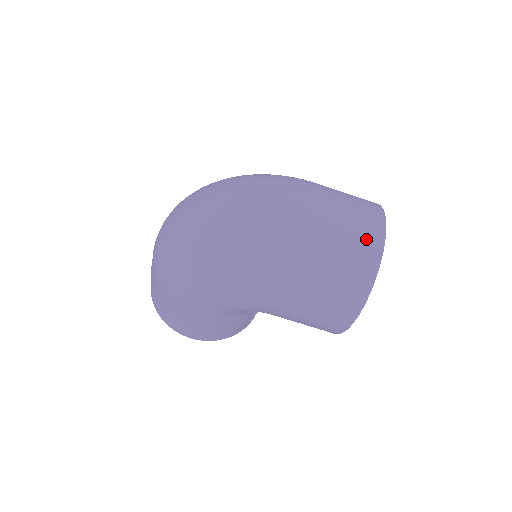
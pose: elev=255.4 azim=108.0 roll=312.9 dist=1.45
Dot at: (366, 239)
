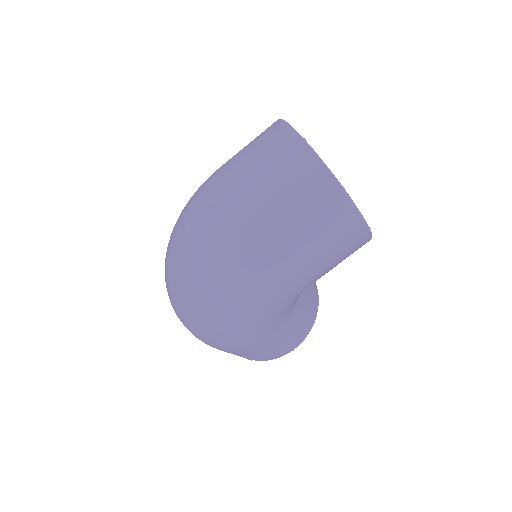
Dot at: (295, 164)
